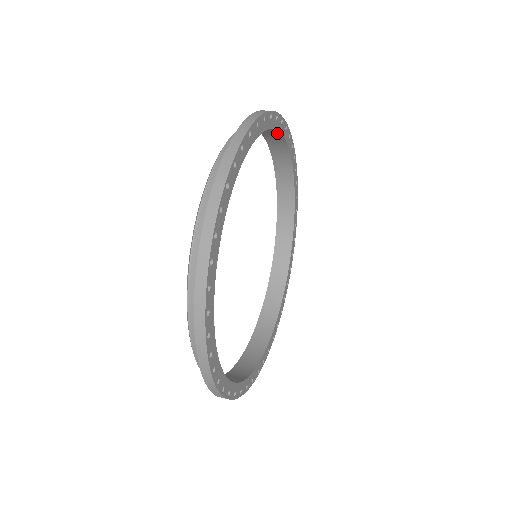
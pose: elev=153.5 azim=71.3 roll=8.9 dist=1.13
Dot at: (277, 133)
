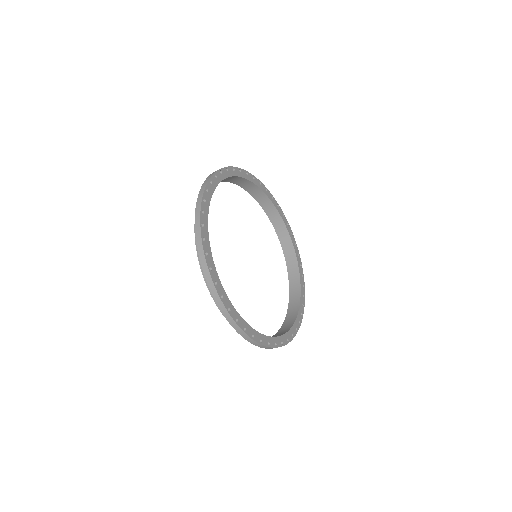
Dot at: (276, 212)
